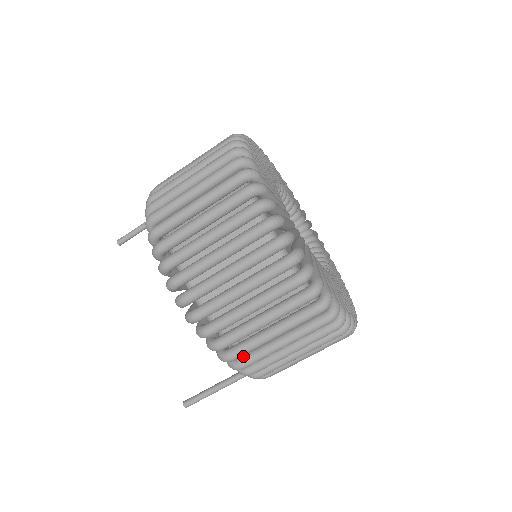
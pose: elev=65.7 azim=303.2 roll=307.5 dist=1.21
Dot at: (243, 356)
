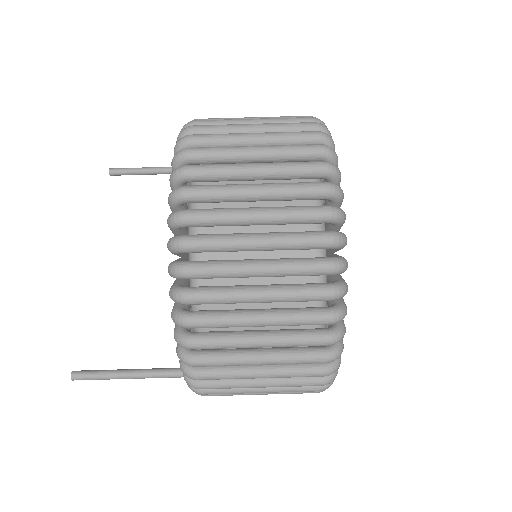
Dot at: (201, 332)
